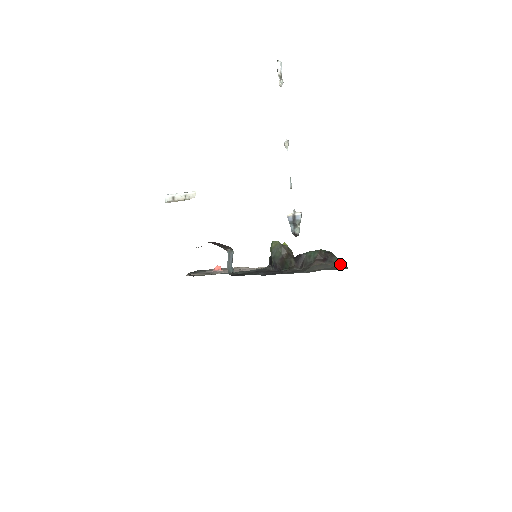
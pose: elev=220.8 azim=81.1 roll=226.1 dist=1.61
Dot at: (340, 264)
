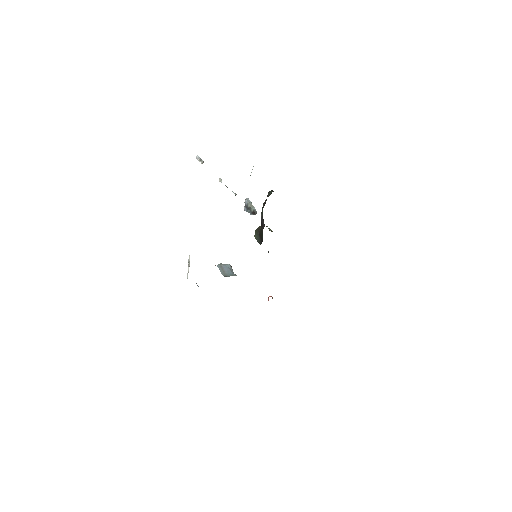
Dot at: occluded
